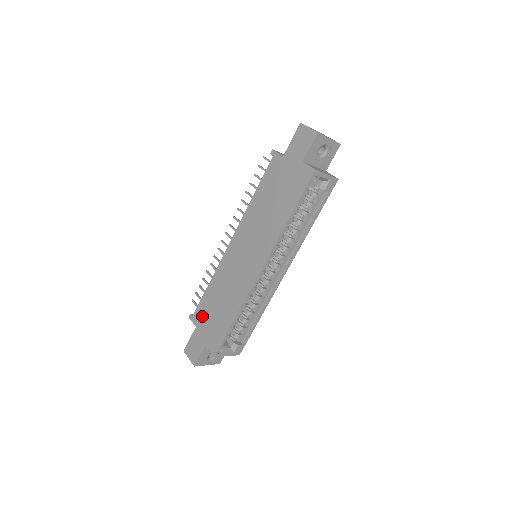
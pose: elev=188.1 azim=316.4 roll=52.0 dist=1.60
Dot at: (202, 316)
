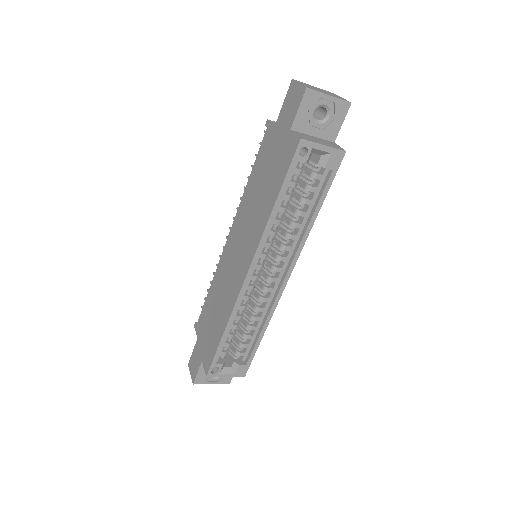
Dot at: (202, 326)
